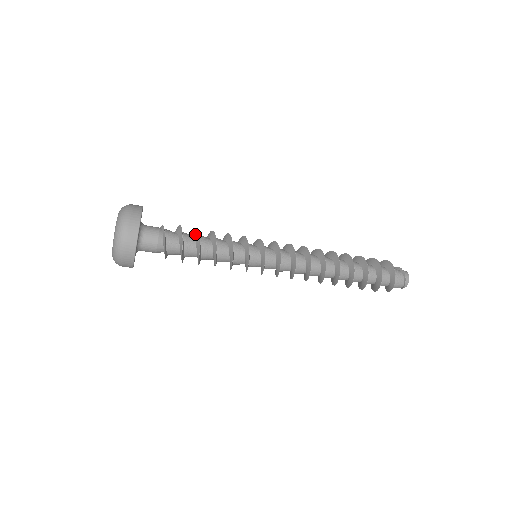
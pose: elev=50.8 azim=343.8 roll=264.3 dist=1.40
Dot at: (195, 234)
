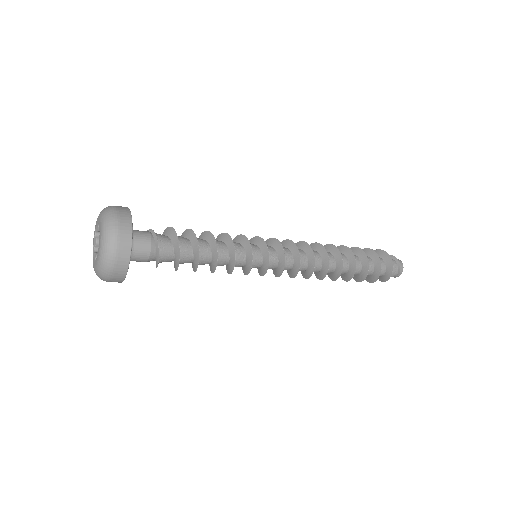
Dot at: (192, 240)
